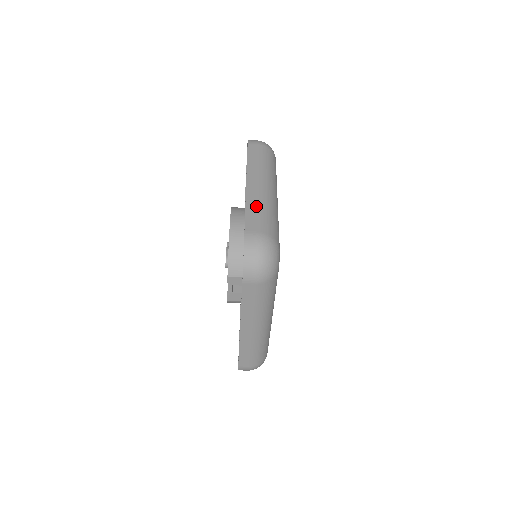
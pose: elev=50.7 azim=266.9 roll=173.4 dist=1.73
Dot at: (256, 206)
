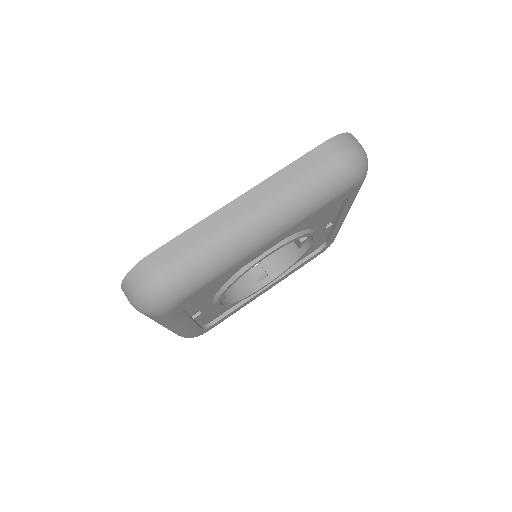
Dot at: occluded
